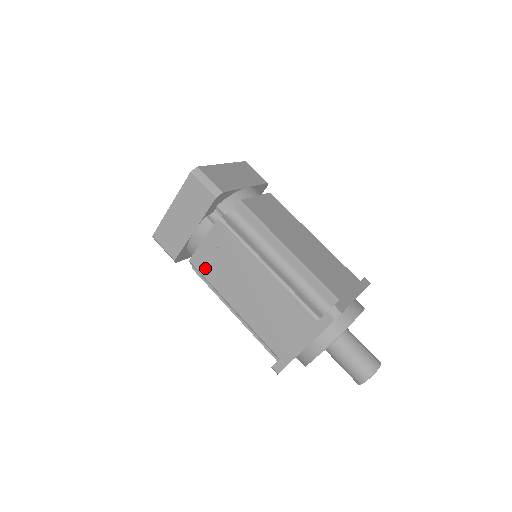
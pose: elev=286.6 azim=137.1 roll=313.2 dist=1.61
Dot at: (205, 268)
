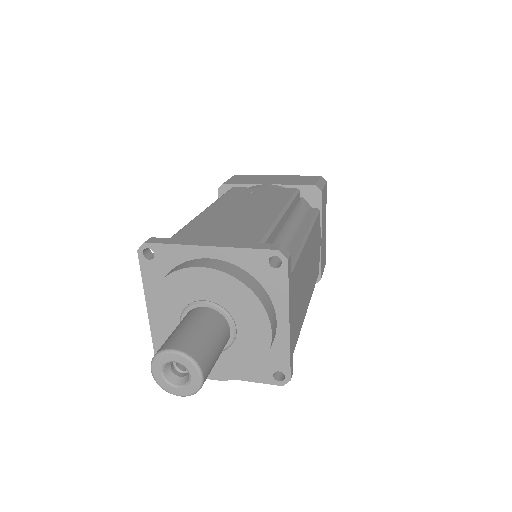
Dot at: (236, 193)
